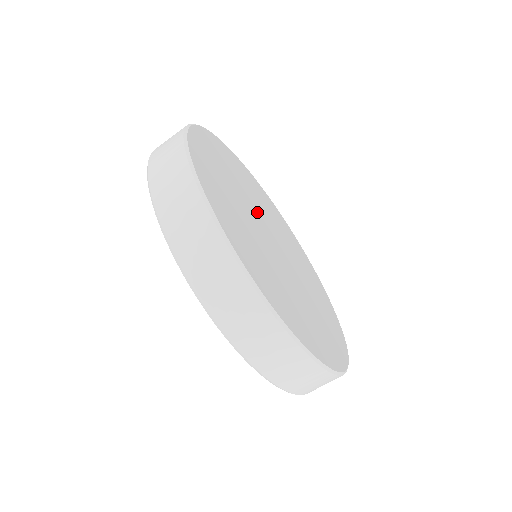
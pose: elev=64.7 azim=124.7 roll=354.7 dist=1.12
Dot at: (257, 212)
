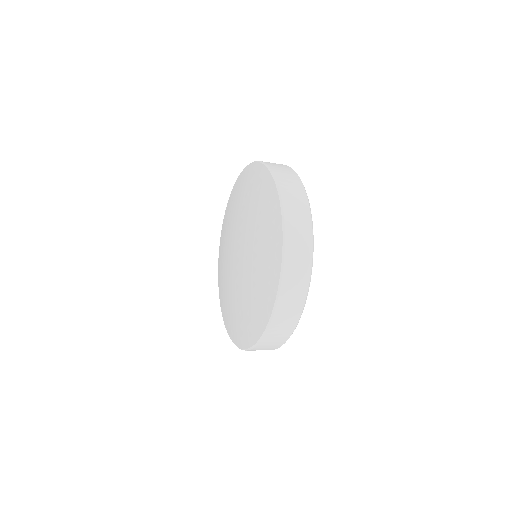
Dot at: occluded
